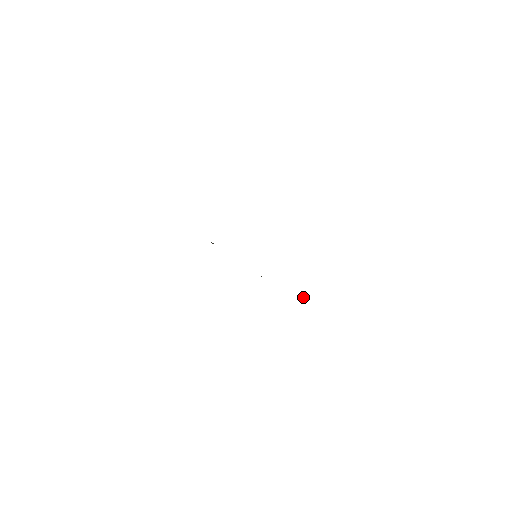
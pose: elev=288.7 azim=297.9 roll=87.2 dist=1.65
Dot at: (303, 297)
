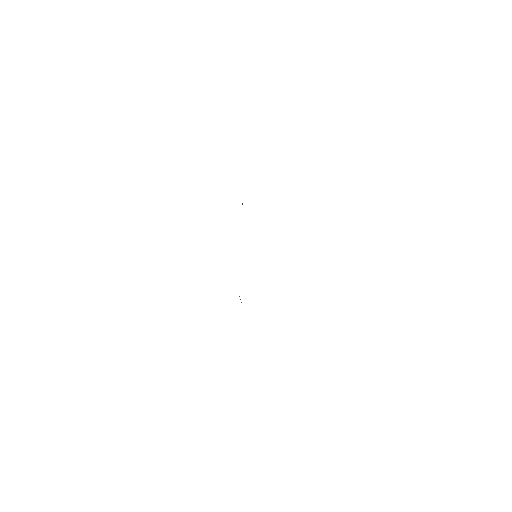
Dot at: occluded
